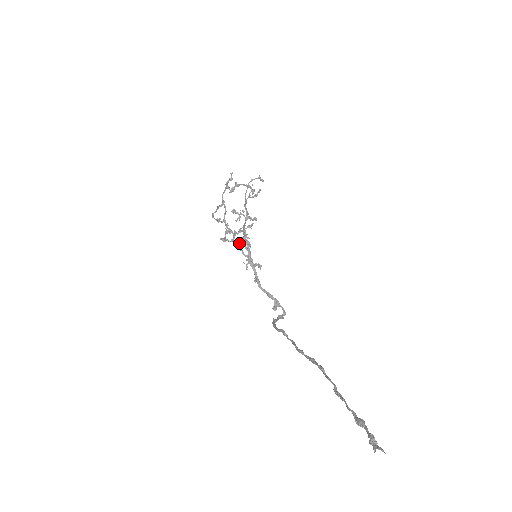
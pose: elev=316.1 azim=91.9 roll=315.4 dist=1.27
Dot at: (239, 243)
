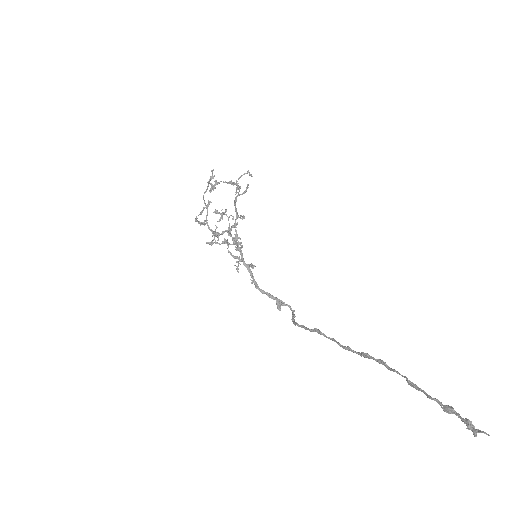
Dot at: occluded
